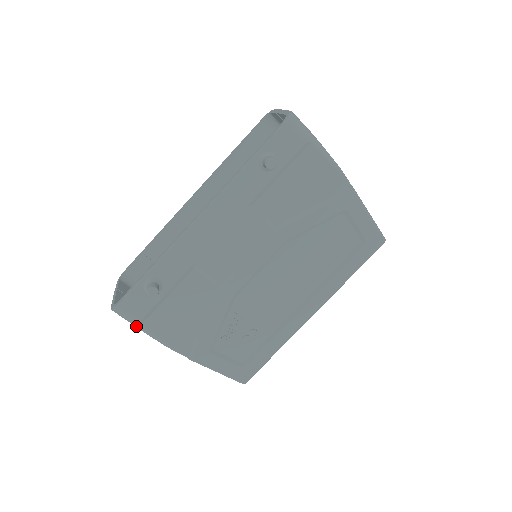
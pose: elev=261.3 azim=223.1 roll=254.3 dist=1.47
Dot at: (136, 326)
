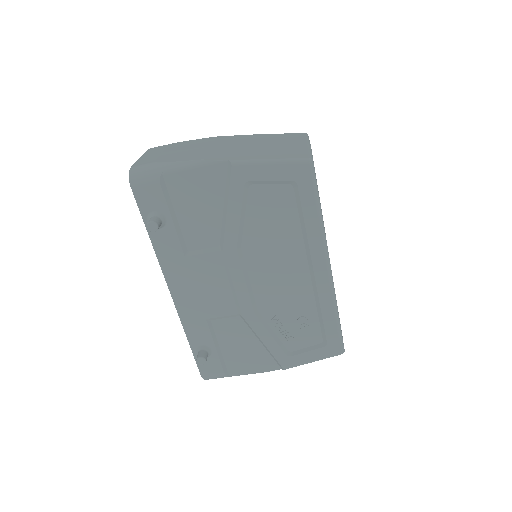
Dot at: occluded
